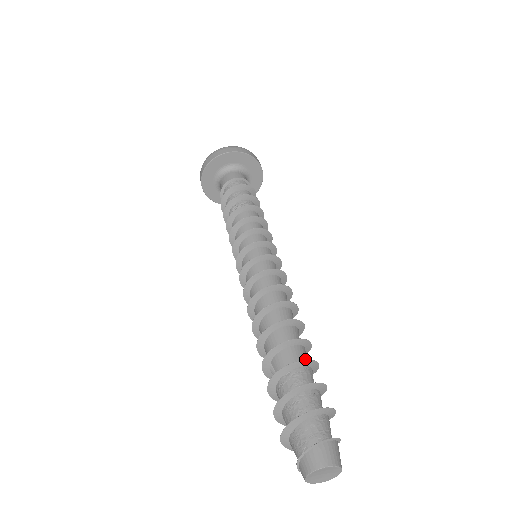
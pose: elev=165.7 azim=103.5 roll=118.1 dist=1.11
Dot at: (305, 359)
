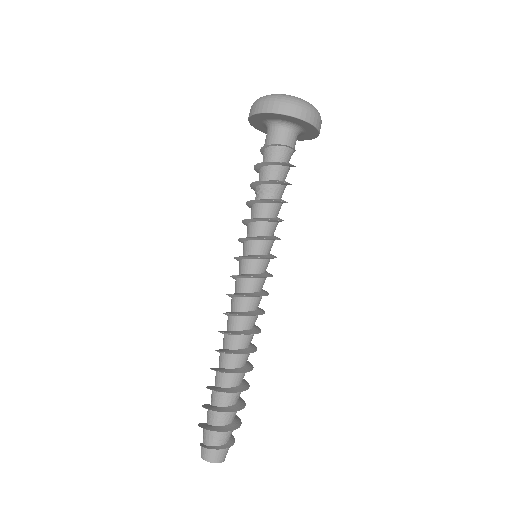
Dot at: (236, 383)
